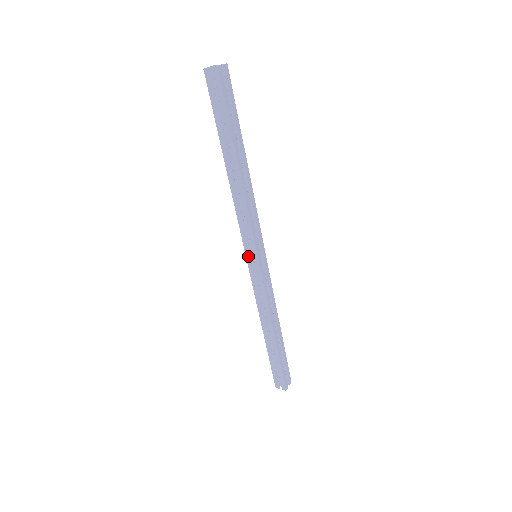
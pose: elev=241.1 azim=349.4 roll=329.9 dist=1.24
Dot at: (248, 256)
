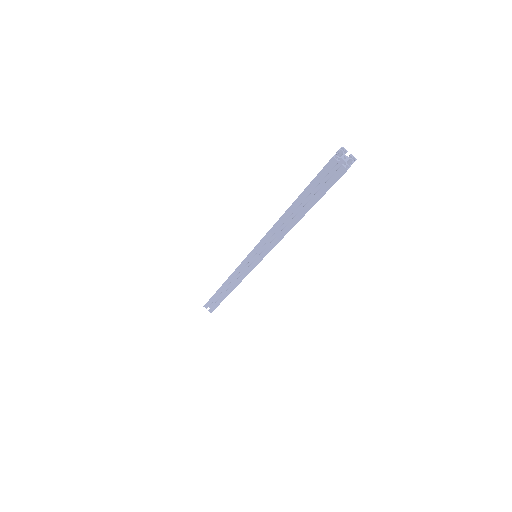
Dot at: (250, 256)
